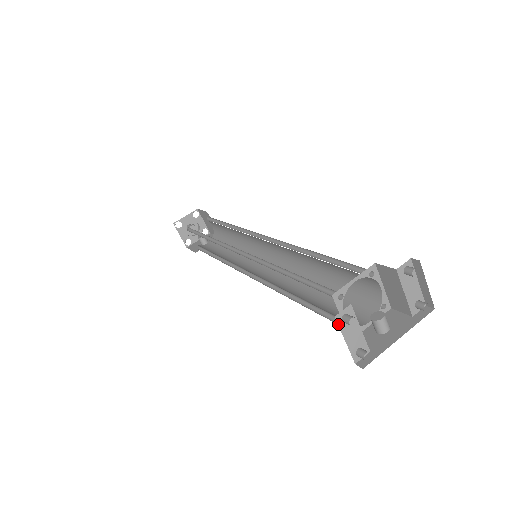
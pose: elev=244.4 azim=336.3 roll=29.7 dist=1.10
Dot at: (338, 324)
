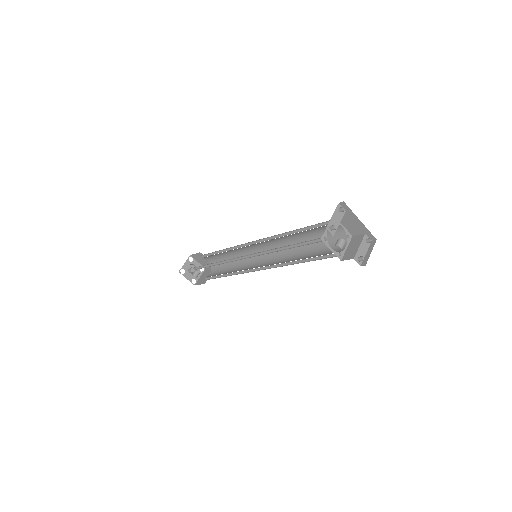
Dot at: (337, 207)
